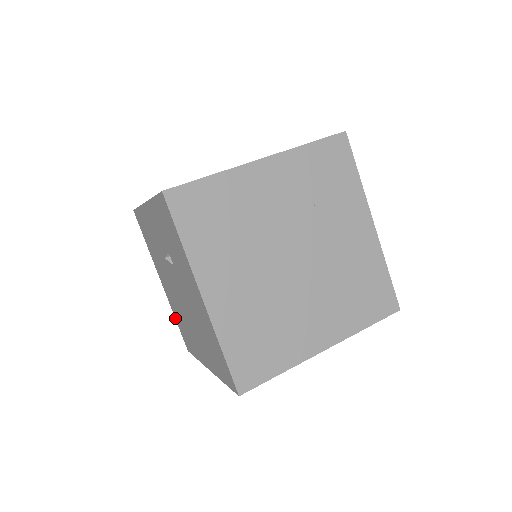
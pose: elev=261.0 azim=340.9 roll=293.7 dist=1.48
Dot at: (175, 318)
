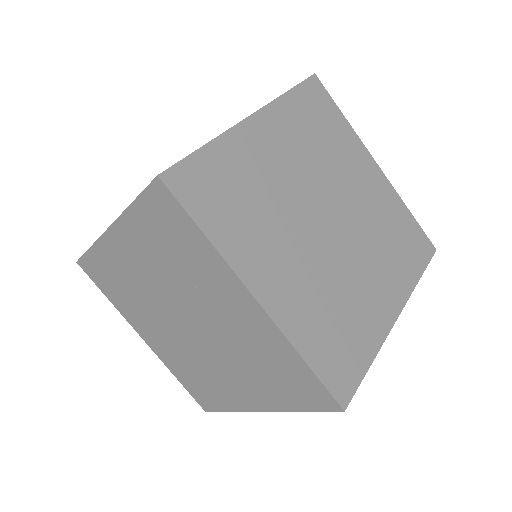
Dot at: occluded
